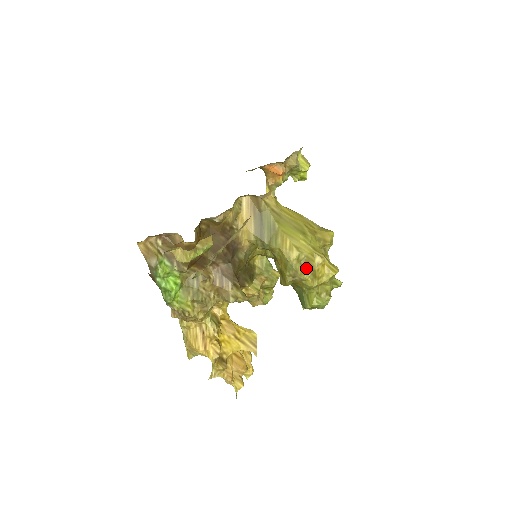
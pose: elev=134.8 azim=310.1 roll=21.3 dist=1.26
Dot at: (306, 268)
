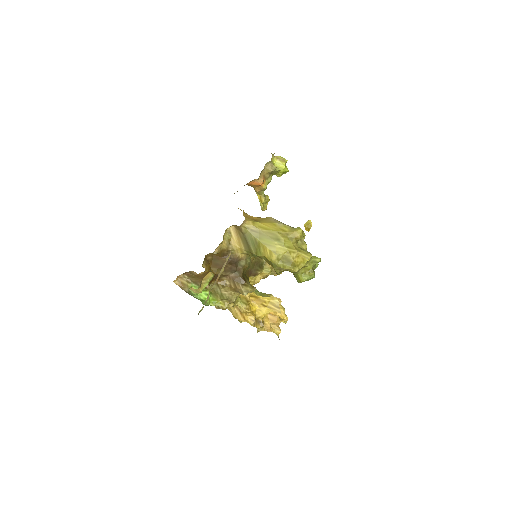
Dot at: (286, 263)
